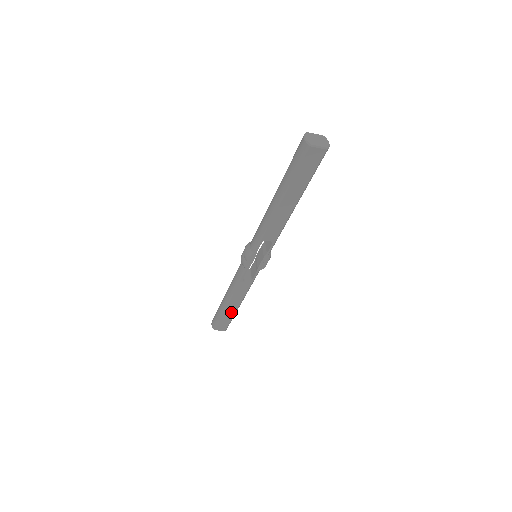
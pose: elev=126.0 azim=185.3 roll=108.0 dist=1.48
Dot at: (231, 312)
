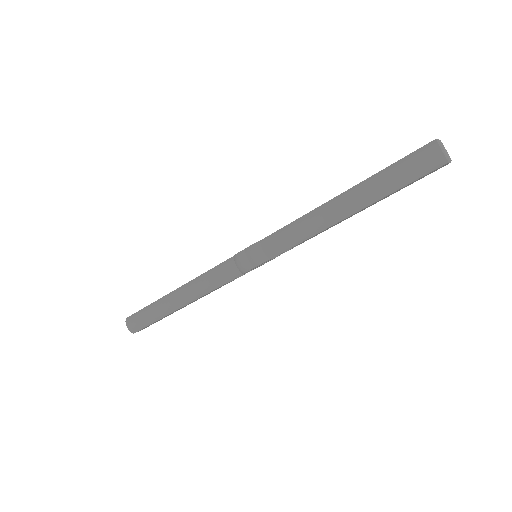
Dot at: (173, 312)
